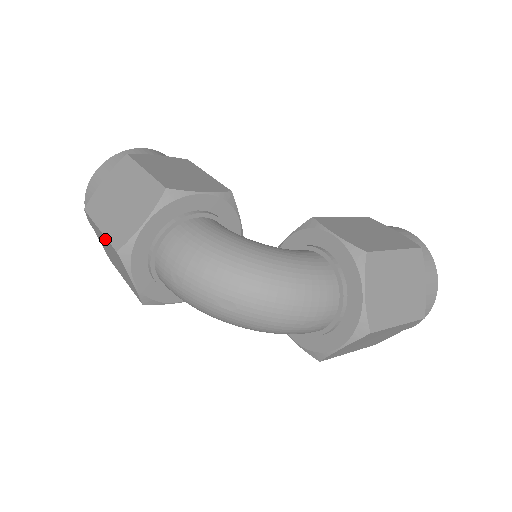
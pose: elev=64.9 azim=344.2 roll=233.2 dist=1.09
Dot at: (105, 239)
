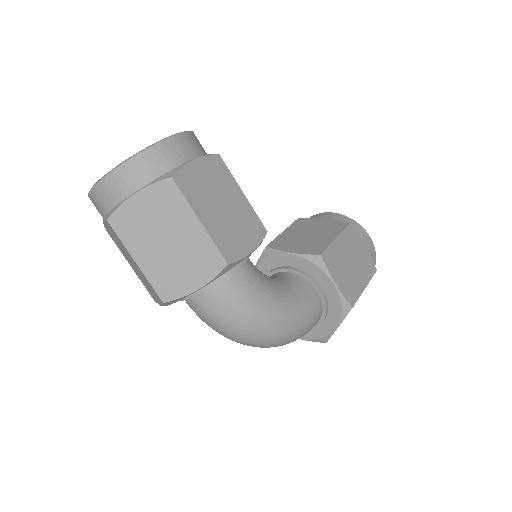
Dot at: (140, 271)
